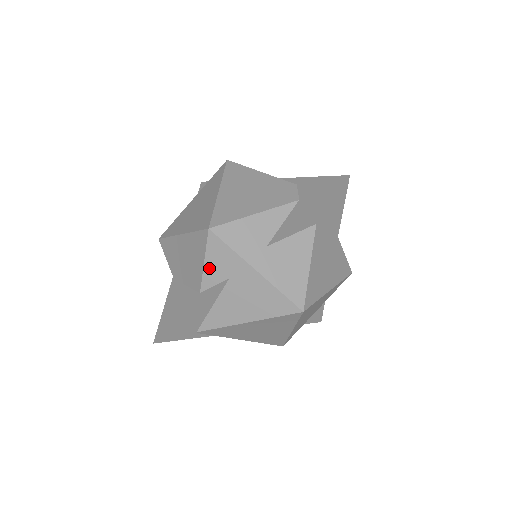
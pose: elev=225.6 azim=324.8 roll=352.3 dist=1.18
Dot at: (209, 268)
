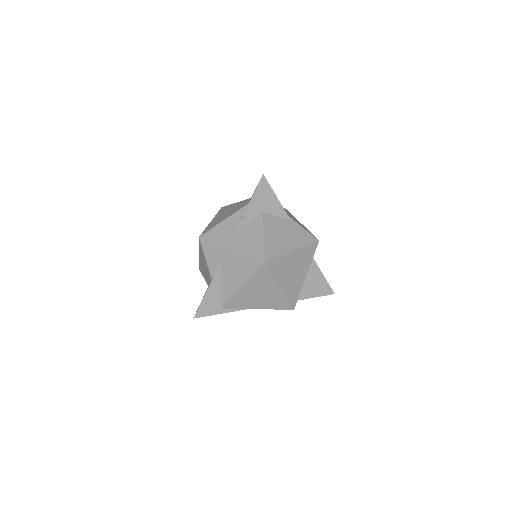
Dot at: (209, 261)
